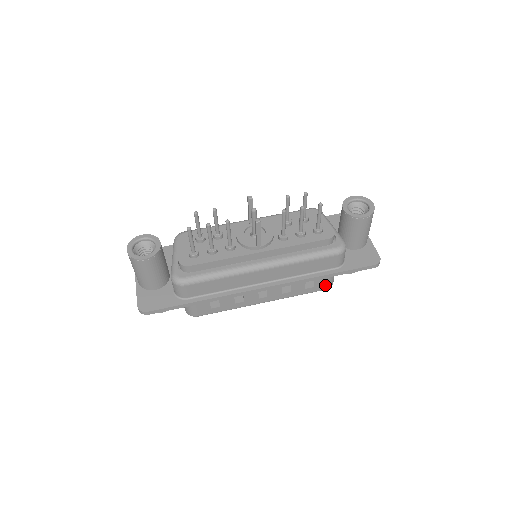
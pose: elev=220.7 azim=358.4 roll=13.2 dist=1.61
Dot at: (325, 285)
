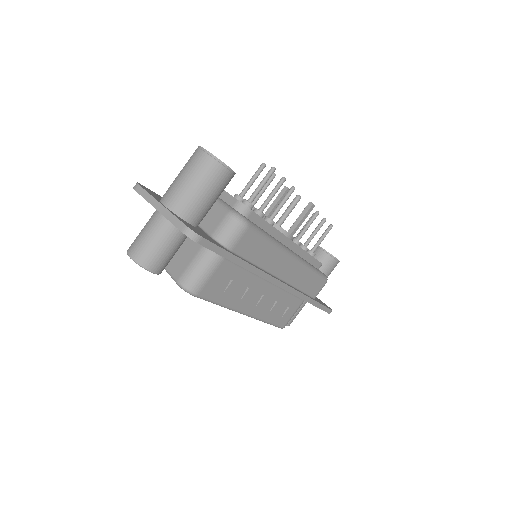
Dot at: (287, 321)
